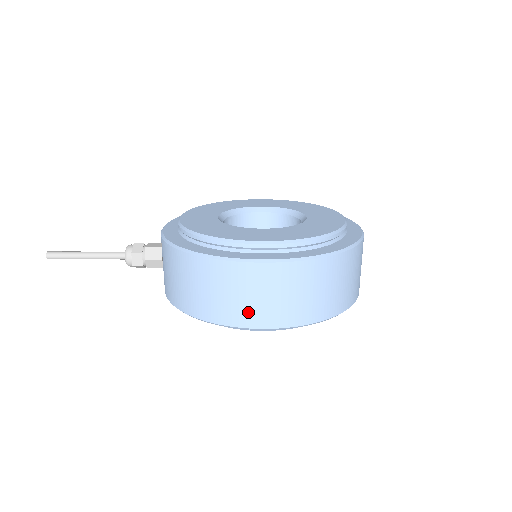
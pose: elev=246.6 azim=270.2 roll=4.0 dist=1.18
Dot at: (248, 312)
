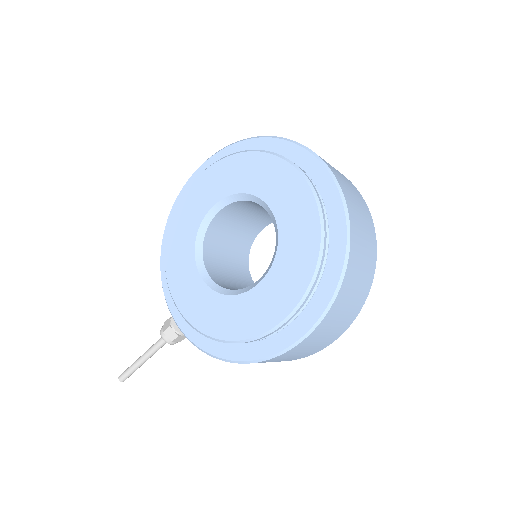
Dot at: (313, 351)
